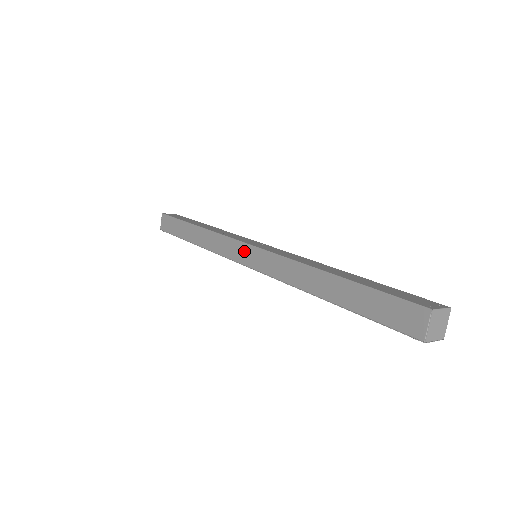
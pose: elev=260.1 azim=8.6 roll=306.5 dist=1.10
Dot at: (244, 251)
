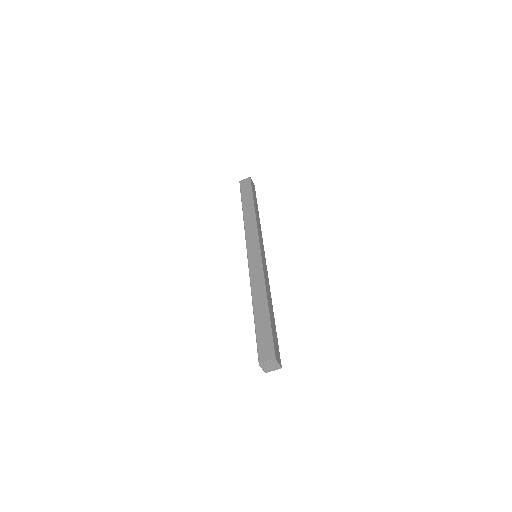
Dot at: (255, 248)
